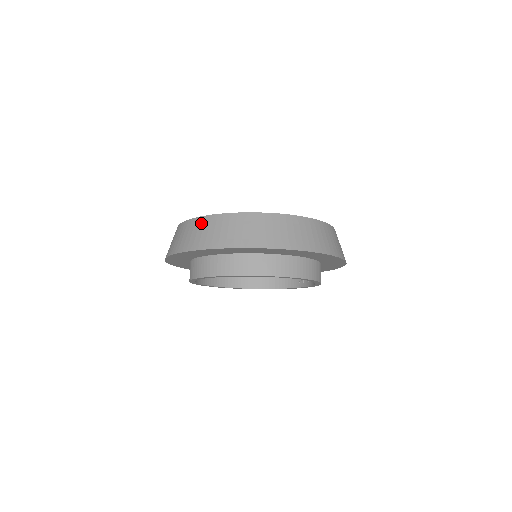
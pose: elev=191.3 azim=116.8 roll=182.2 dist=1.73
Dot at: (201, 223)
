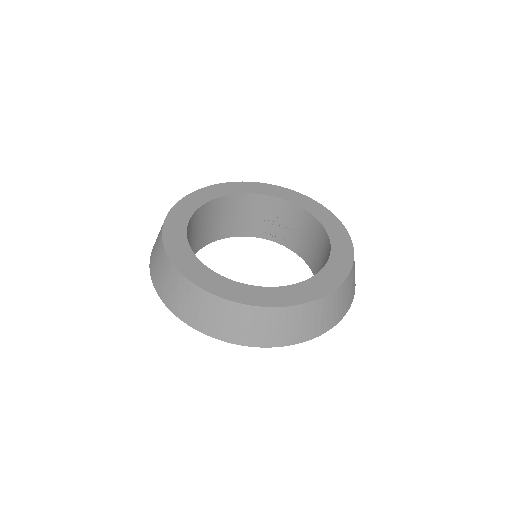
Dot at: (272, 317)
